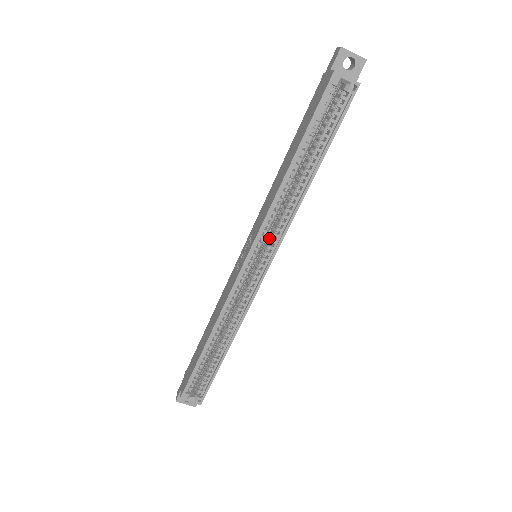
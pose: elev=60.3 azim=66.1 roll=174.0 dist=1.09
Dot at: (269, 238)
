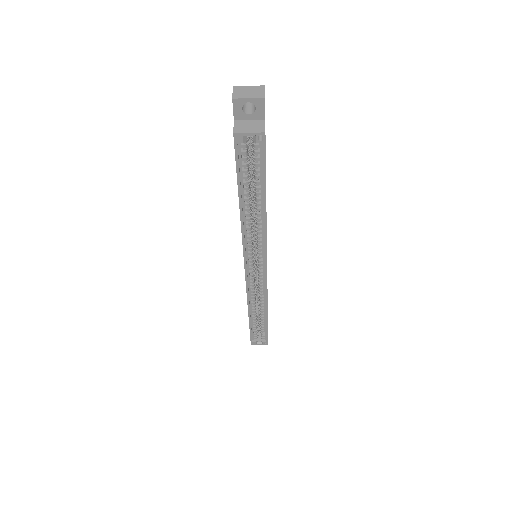
Dot at: occluded
